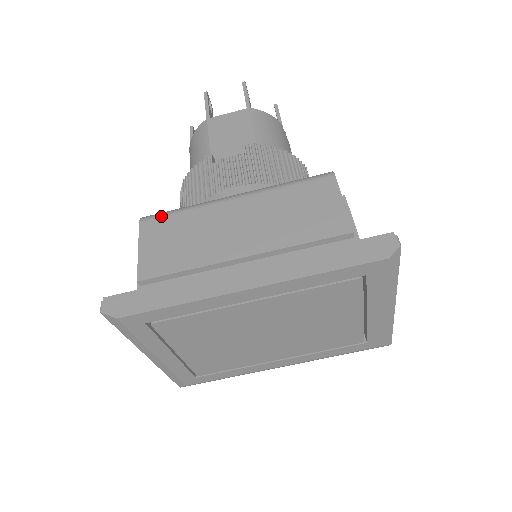
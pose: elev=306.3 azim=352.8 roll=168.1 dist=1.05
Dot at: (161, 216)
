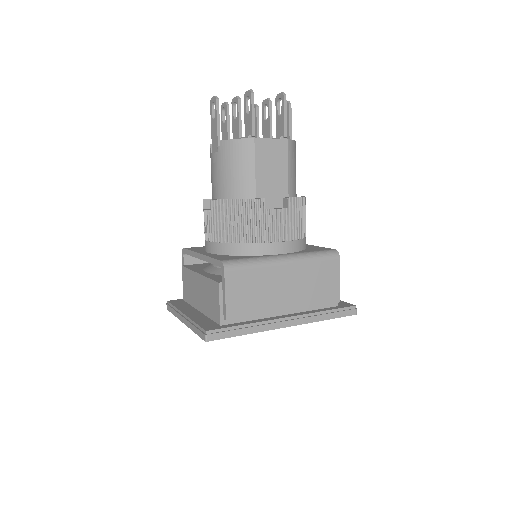
Dot at: (239, 269)
